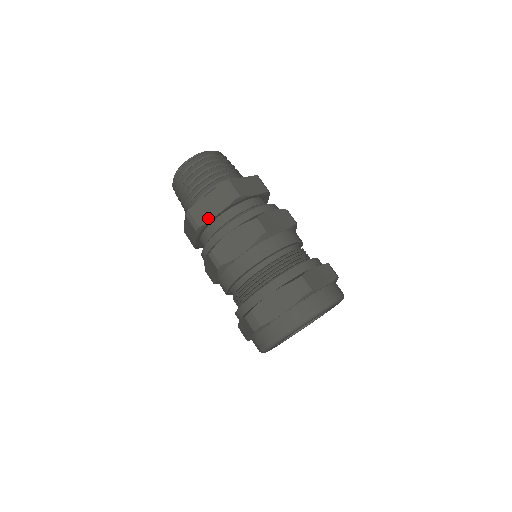
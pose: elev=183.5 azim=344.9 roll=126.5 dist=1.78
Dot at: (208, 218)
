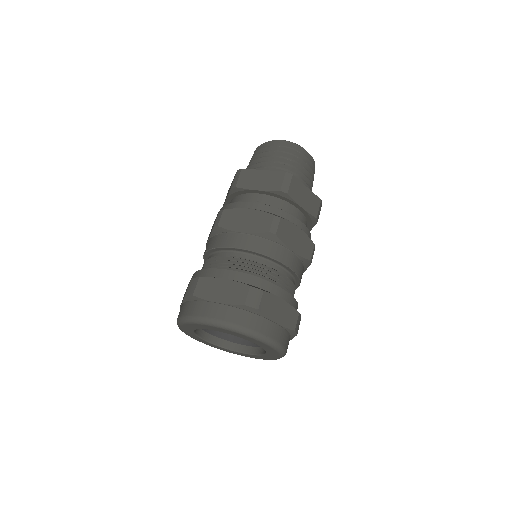
Dot at: (297, 199)
